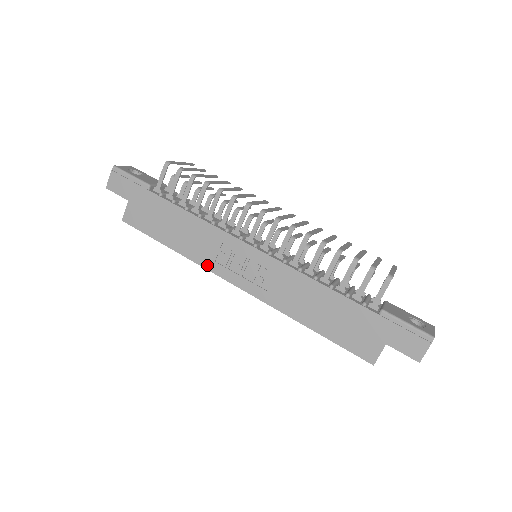
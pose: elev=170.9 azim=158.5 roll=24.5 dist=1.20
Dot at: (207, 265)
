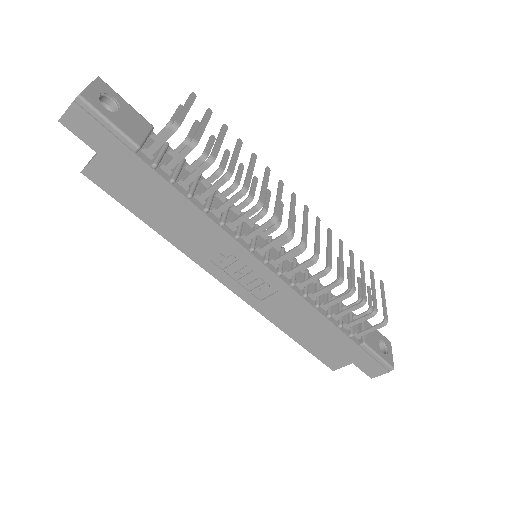
Dot at: (198, 260)
